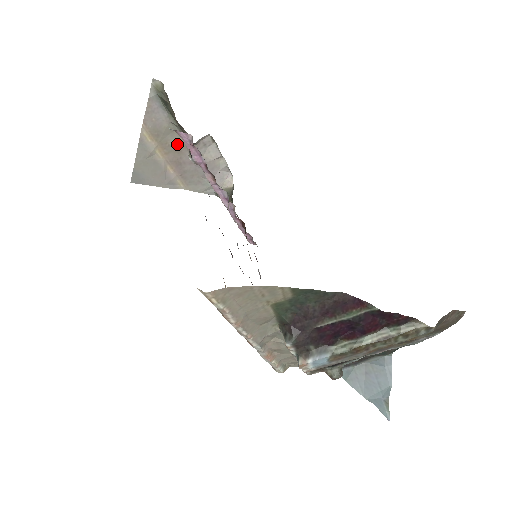
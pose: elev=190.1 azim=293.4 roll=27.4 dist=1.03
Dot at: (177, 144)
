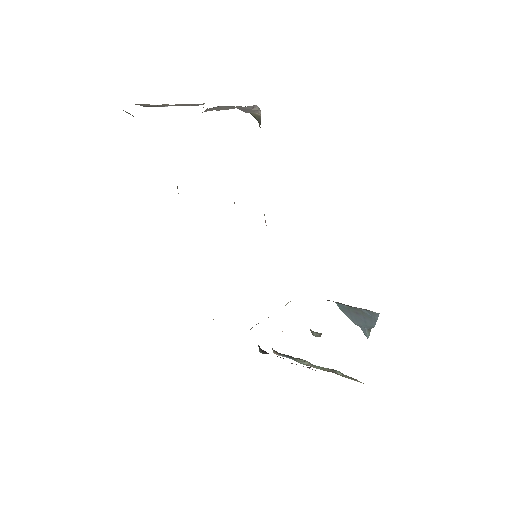
Dot at: occluded
